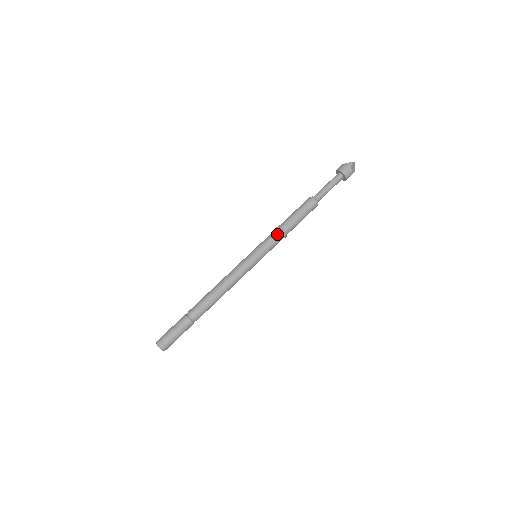
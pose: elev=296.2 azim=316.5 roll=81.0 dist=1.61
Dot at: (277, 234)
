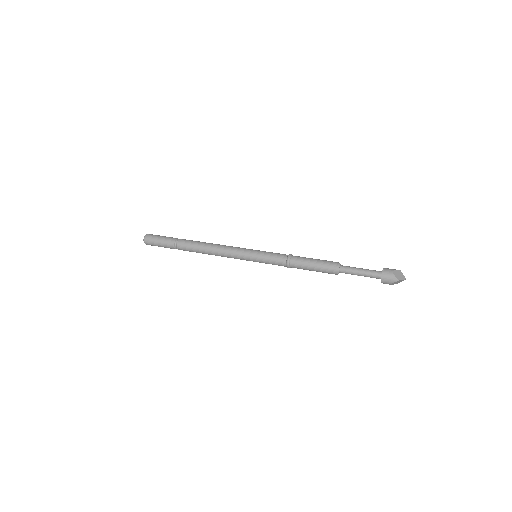
Dot at: (283, 262)
